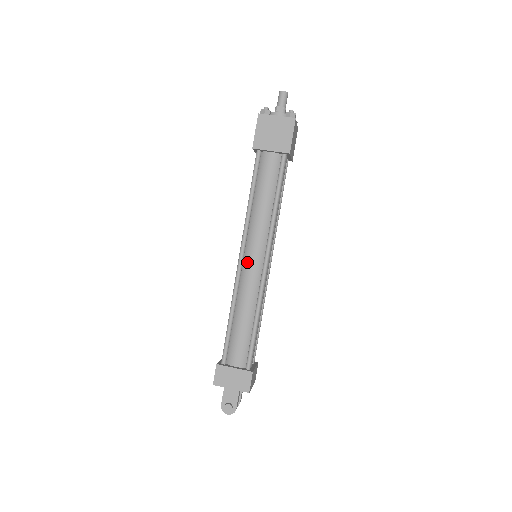
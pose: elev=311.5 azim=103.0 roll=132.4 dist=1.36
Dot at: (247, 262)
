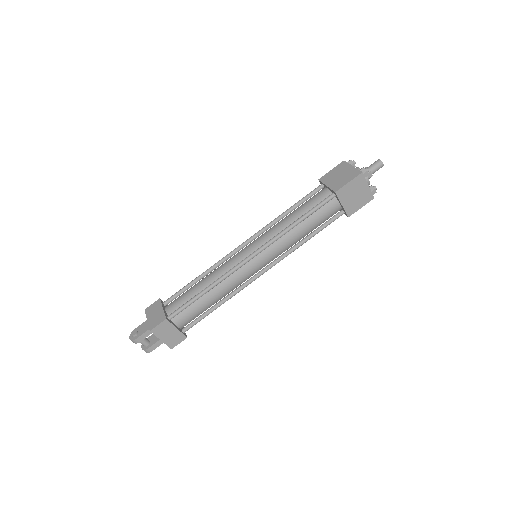
Dot at: (243, 249)
